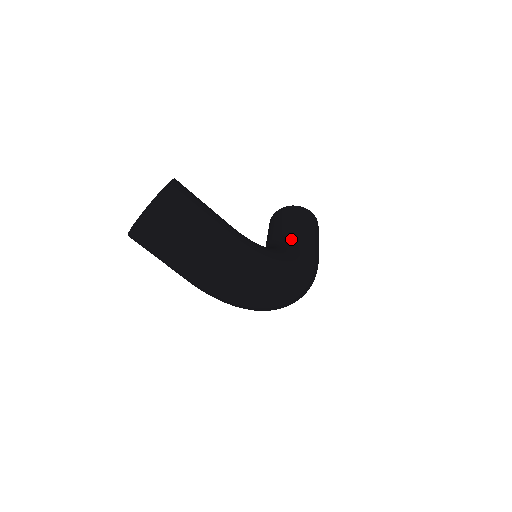
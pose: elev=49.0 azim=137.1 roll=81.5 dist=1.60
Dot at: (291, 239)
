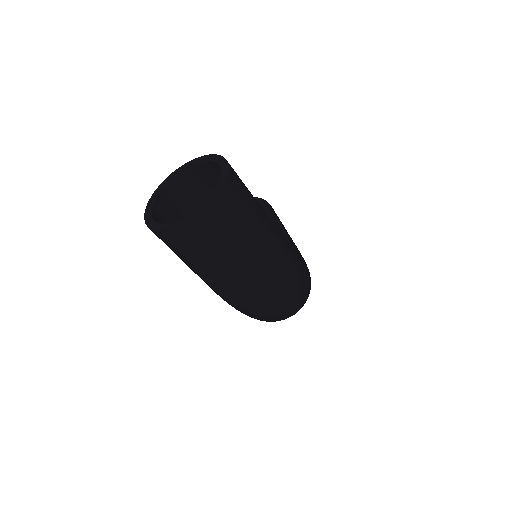
Dot at: occluded
